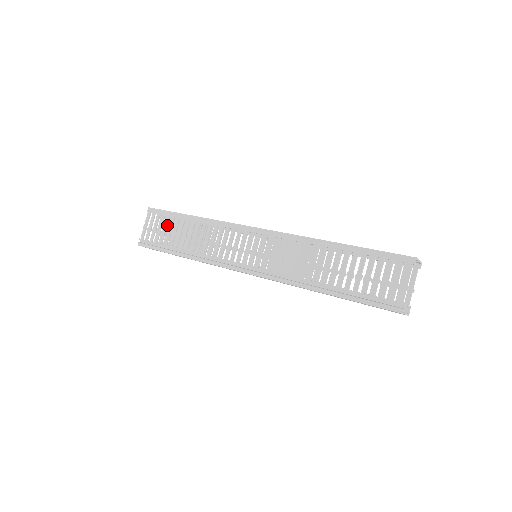
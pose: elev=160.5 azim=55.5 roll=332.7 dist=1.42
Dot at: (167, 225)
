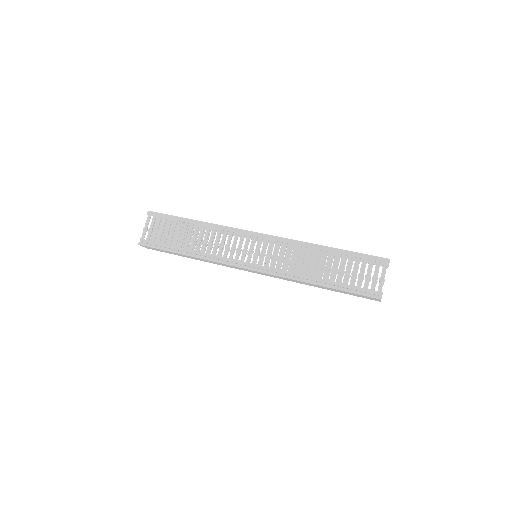
Dot at: (169, 227)
